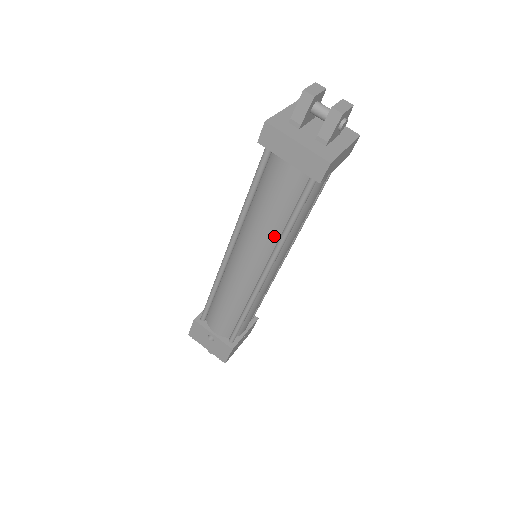
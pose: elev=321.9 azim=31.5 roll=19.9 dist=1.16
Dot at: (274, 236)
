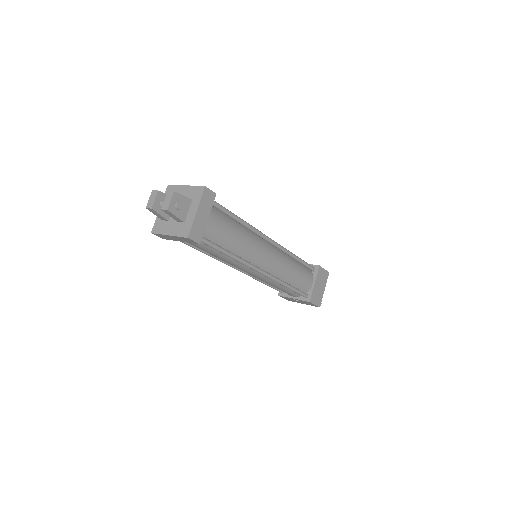
Dot at: (233, 259)
